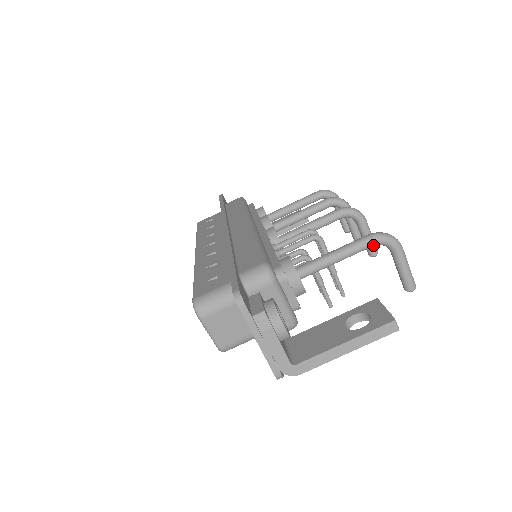
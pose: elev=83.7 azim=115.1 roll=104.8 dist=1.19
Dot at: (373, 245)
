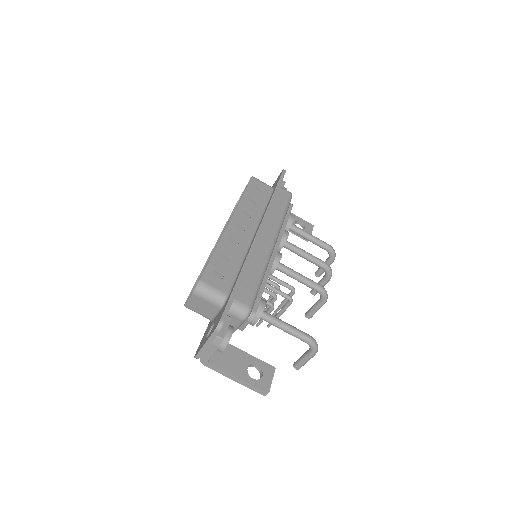
Dot at: (305, 342)
